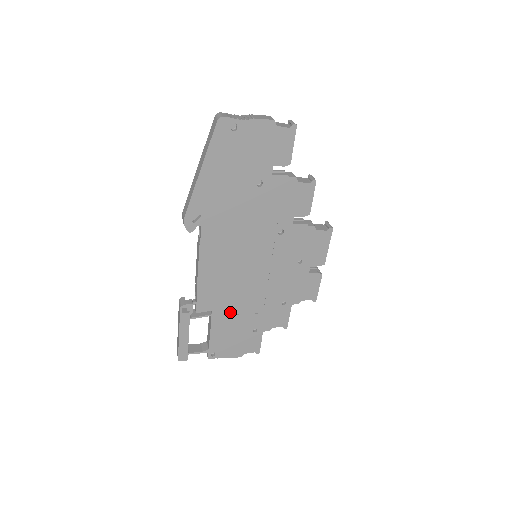
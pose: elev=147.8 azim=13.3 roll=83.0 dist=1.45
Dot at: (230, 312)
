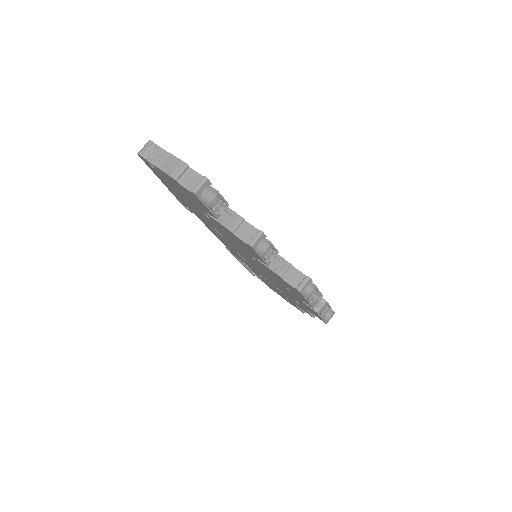
Dot at: (261, 275)
